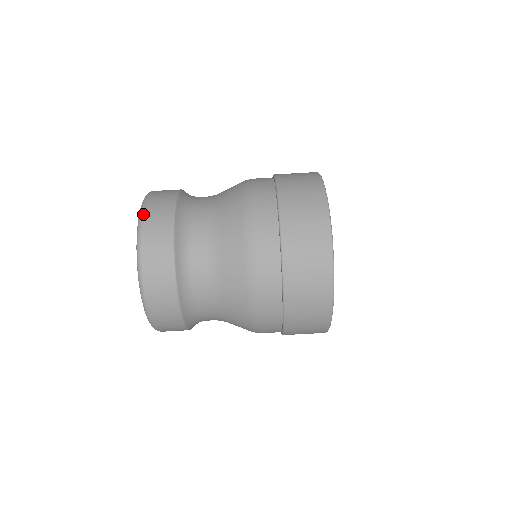
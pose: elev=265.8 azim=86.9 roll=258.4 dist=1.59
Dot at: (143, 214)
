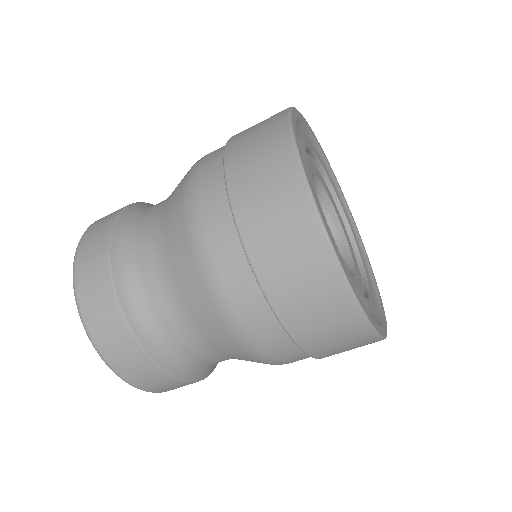
Dot at: (82, 236)
